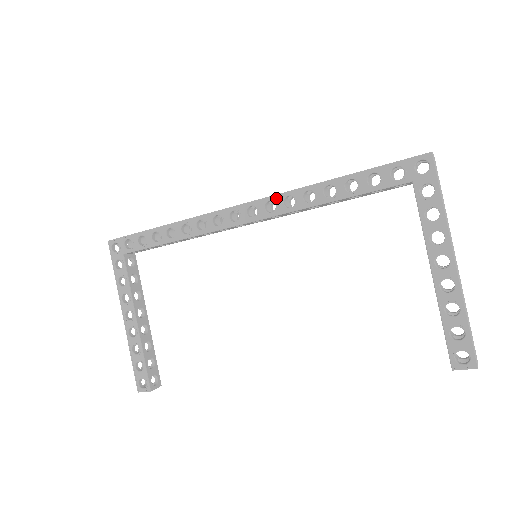
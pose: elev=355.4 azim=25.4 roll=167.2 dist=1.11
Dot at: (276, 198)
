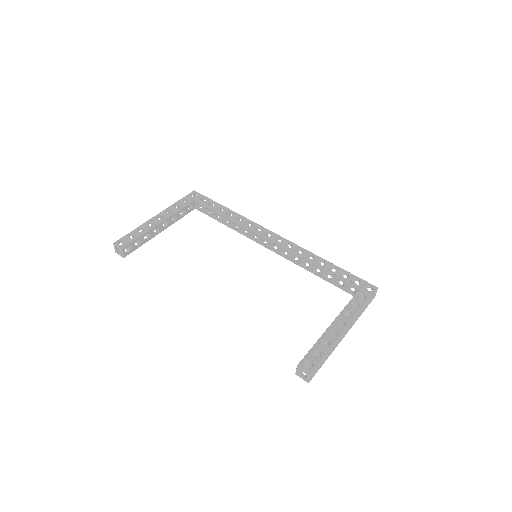
Dot at: (295, 245)
